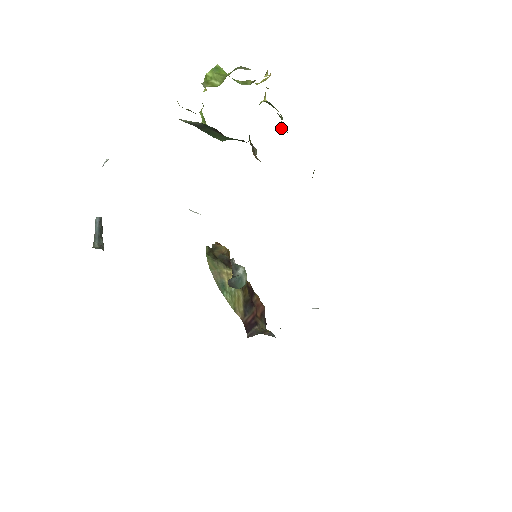
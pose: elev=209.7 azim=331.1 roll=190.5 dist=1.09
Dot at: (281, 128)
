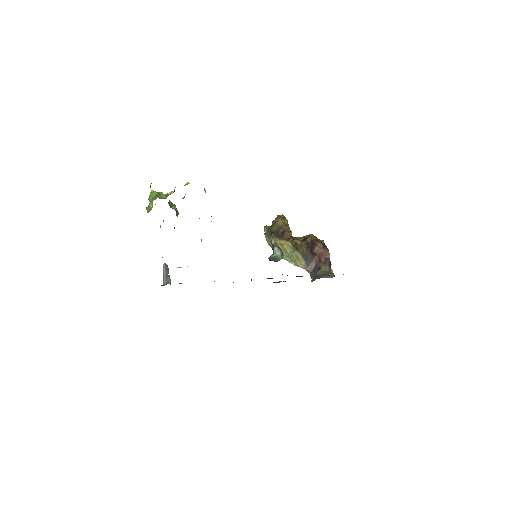
Dot at: occluded
